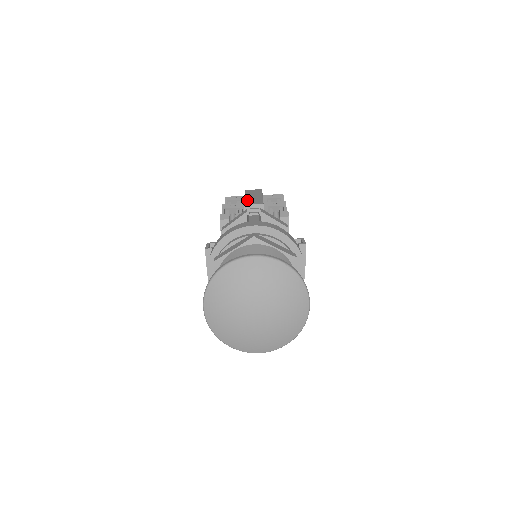
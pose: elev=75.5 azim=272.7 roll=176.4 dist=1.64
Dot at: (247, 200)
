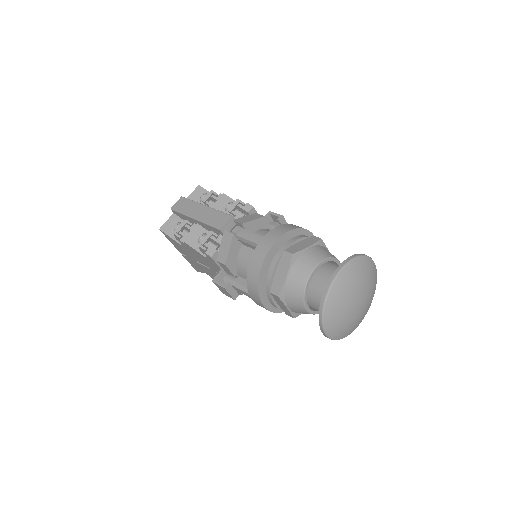
Dot at: (208, 222)
